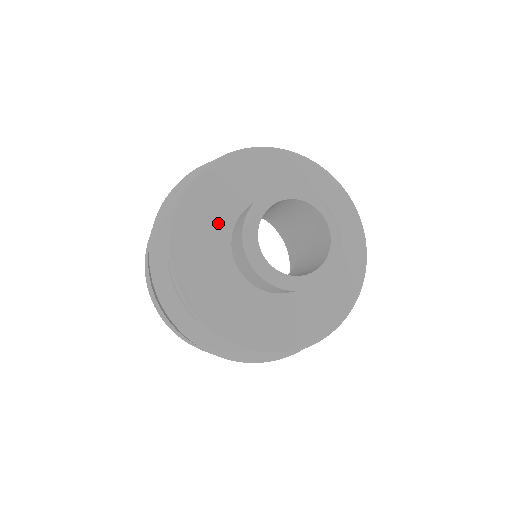
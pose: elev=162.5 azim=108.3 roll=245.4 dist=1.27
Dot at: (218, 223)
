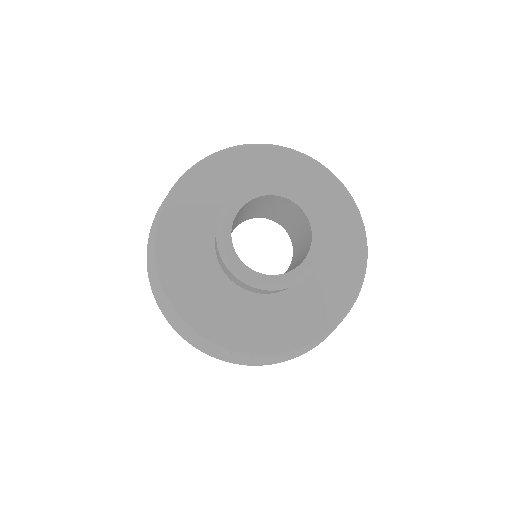
Dot at: (205, 220)
